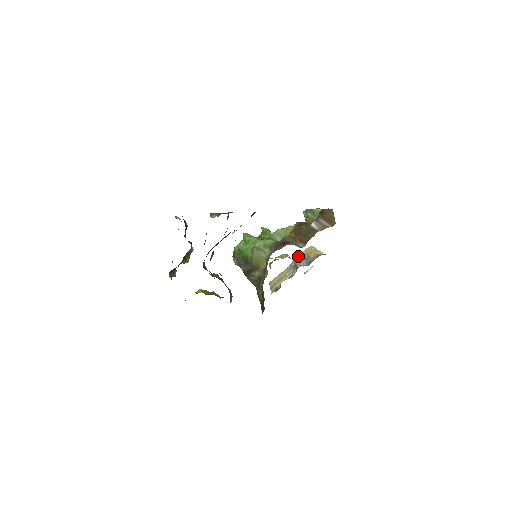
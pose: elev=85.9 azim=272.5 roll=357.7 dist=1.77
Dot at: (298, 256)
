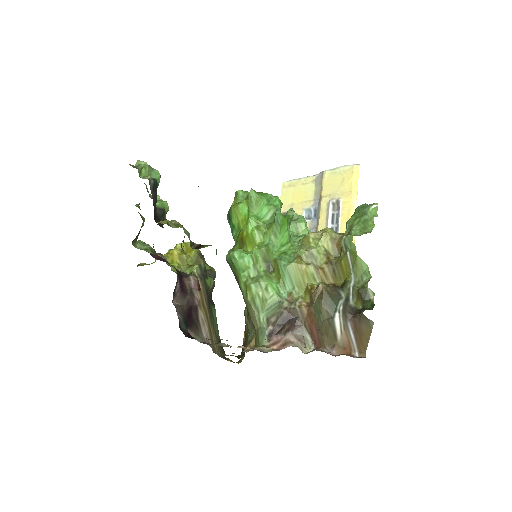
Dot at: (332, 173)
